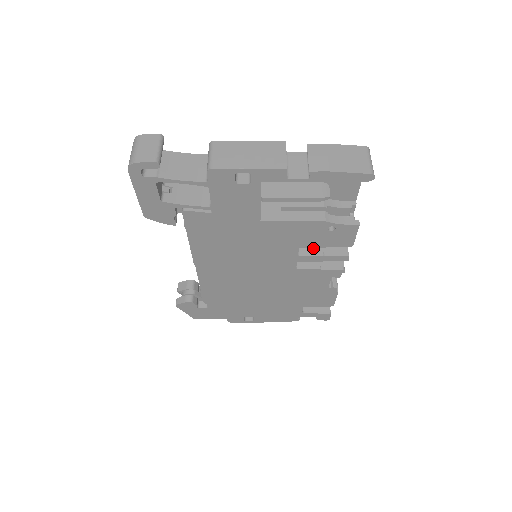
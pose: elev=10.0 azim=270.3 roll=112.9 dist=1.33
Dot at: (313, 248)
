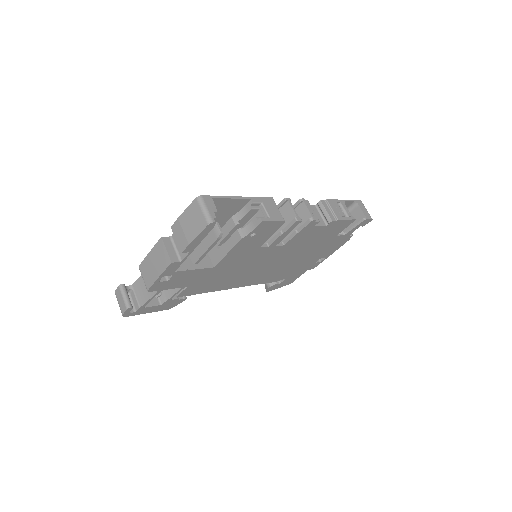
Dot at: occluded
